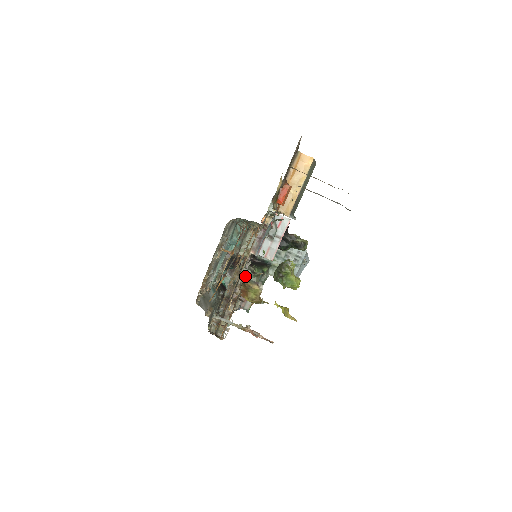
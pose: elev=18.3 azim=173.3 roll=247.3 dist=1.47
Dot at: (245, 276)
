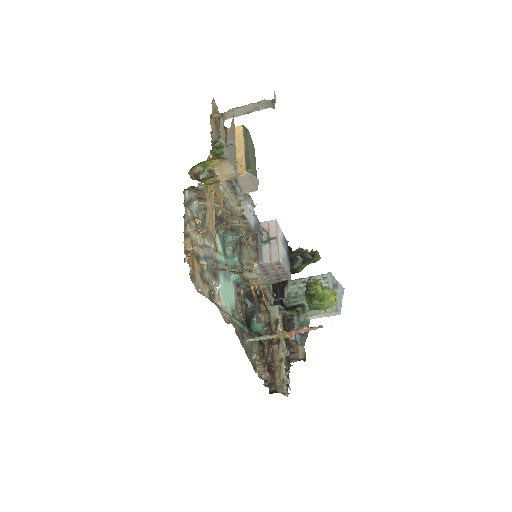
Dot at: (275, 313)
